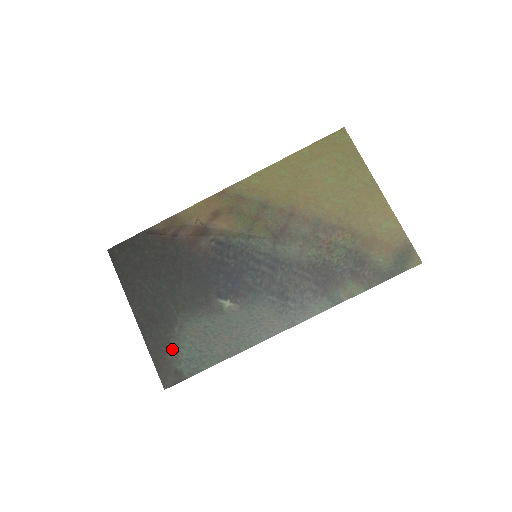
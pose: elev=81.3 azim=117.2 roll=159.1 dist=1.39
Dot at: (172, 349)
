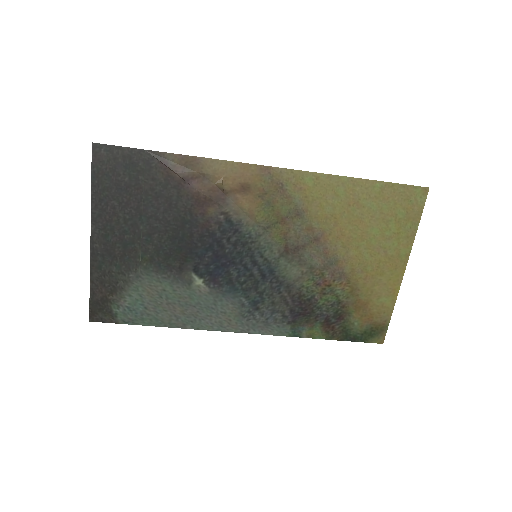
Dot at: (117, 291)
